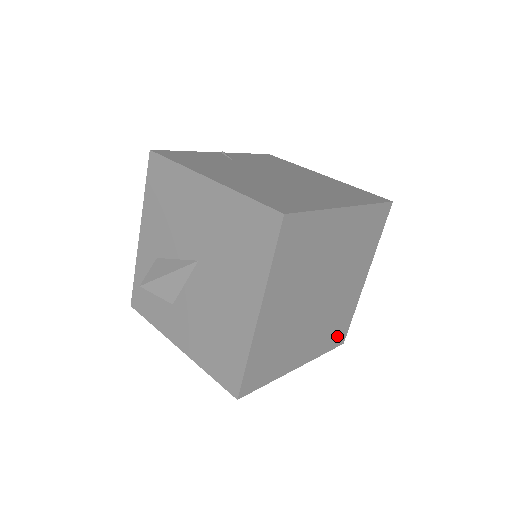
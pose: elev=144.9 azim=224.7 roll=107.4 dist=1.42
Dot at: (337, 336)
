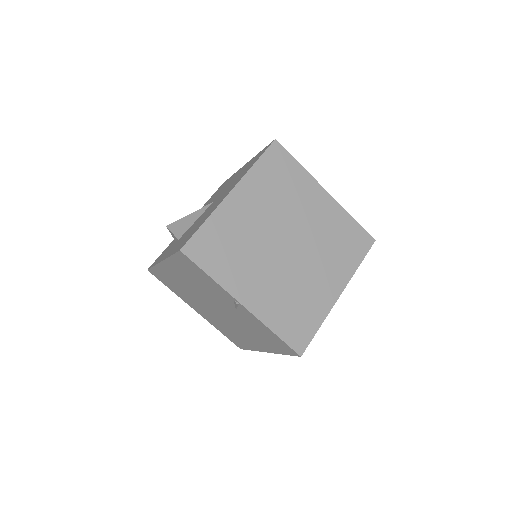
Dot at: (295, 331)
